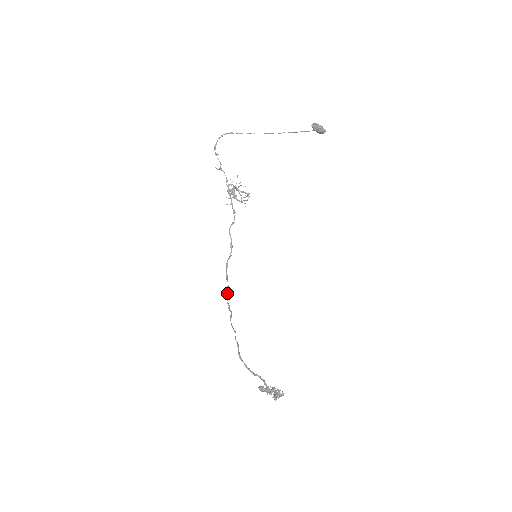
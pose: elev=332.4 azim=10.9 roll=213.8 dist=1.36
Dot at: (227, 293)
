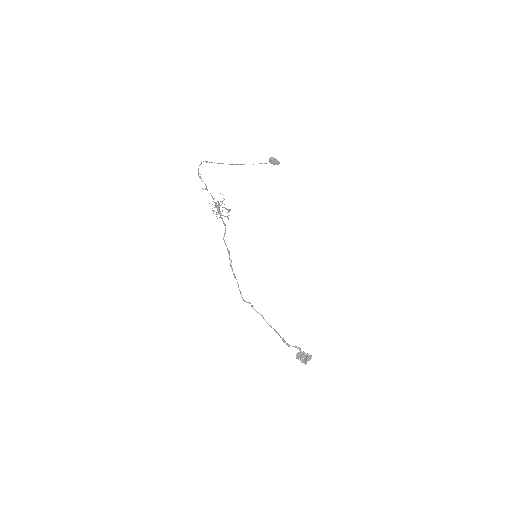
Dot at: (239, 290)
